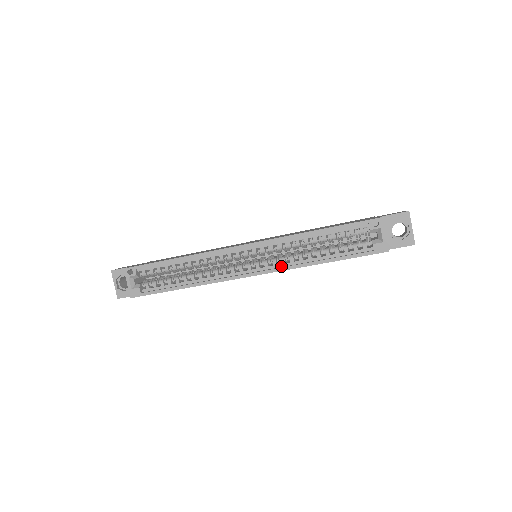
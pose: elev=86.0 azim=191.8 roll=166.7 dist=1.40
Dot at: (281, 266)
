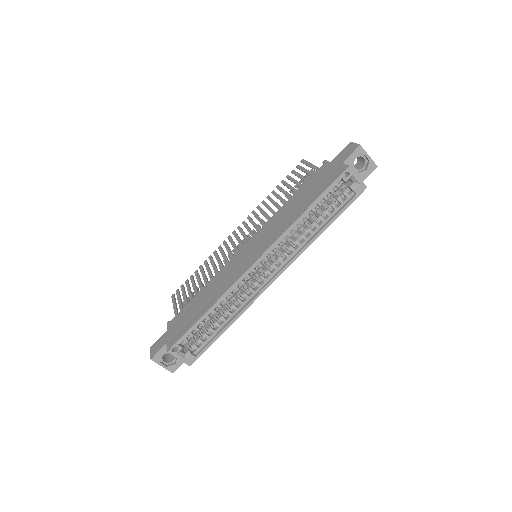
Dot at: (294, 254)
